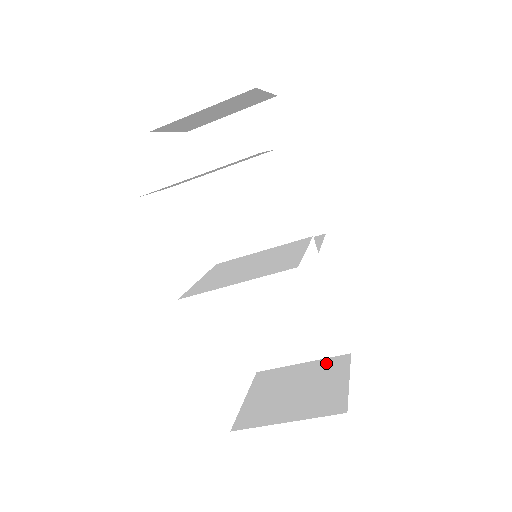
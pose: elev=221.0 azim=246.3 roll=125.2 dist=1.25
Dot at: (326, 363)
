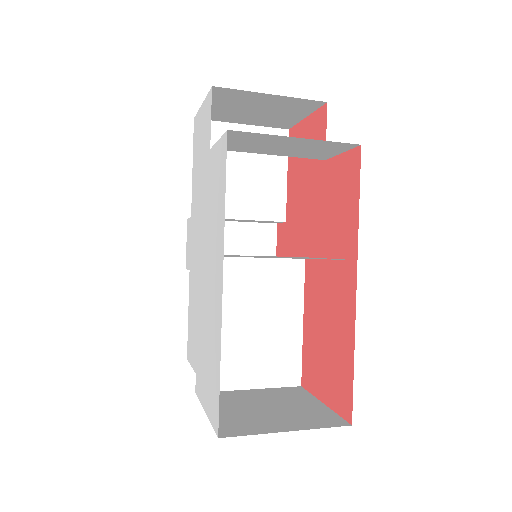
Dot at: (281, 391)
